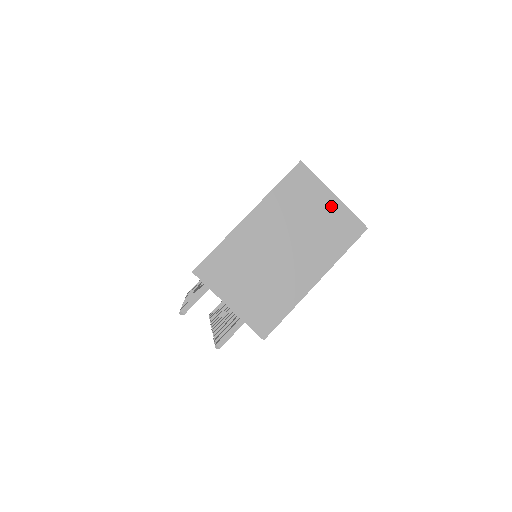
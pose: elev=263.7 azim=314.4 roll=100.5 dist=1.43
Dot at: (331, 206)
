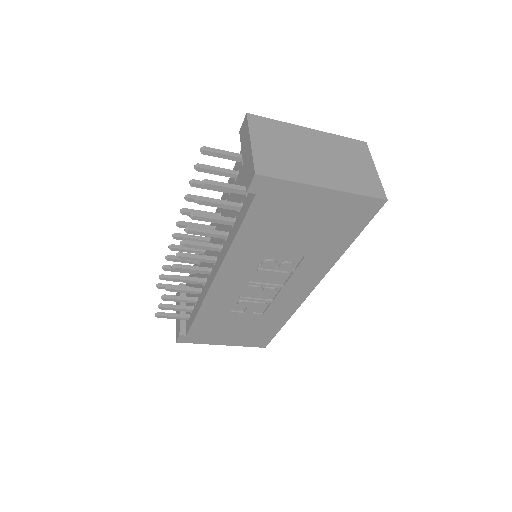
Dot at: (369, 171)
